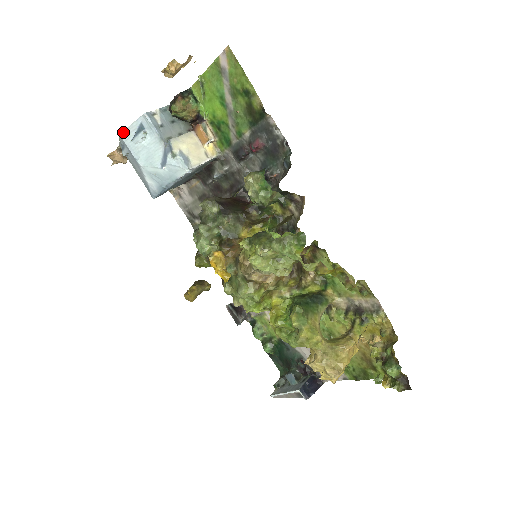
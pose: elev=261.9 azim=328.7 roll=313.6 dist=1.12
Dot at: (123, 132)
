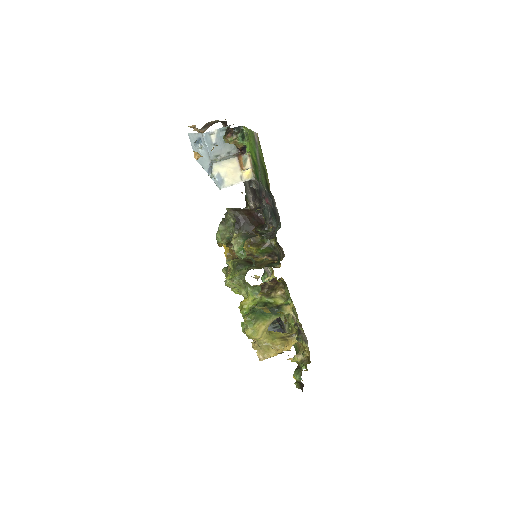
Dot at: (190, 134)
